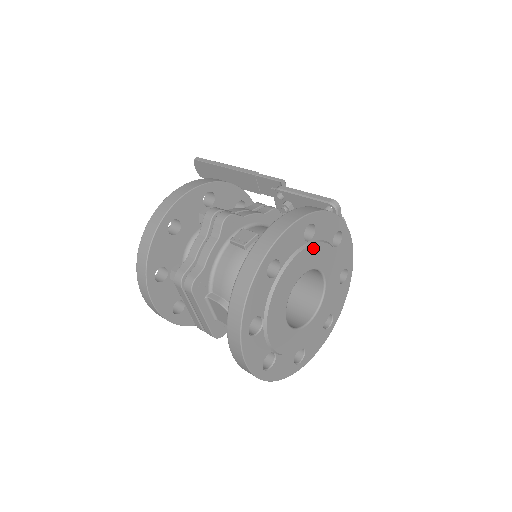
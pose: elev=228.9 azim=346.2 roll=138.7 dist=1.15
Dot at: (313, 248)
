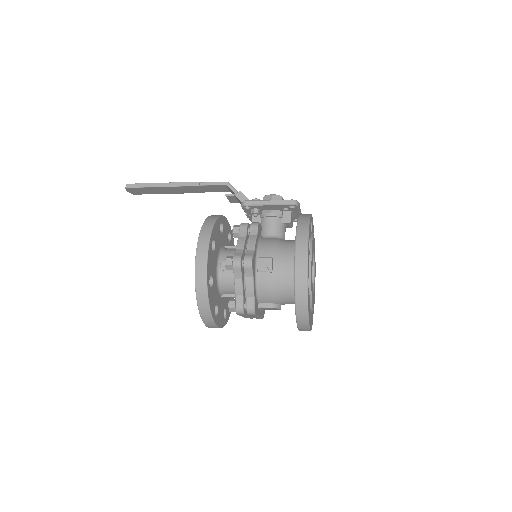
Dot at: occluded
